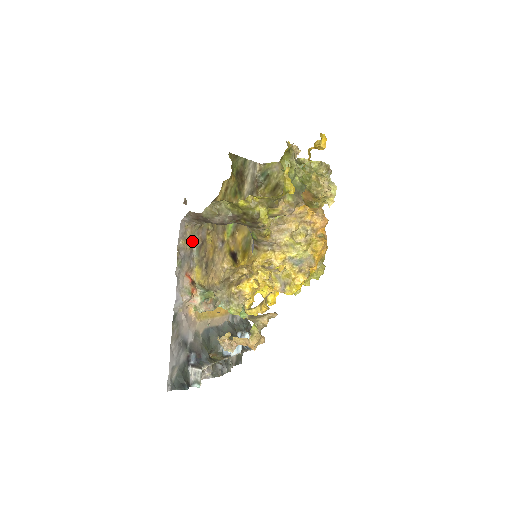
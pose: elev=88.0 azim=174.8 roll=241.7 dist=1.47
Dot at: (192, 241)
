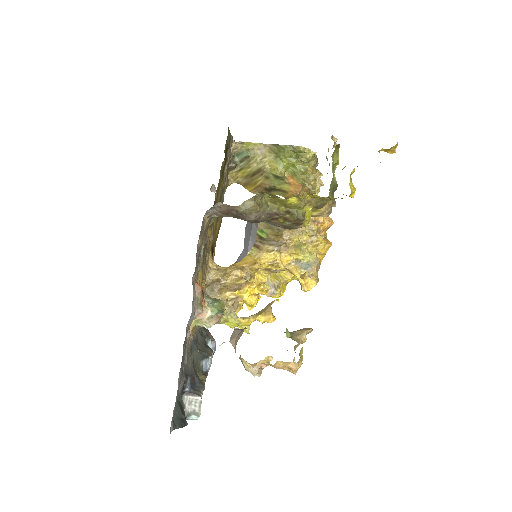
Dot at: (203, 238)
